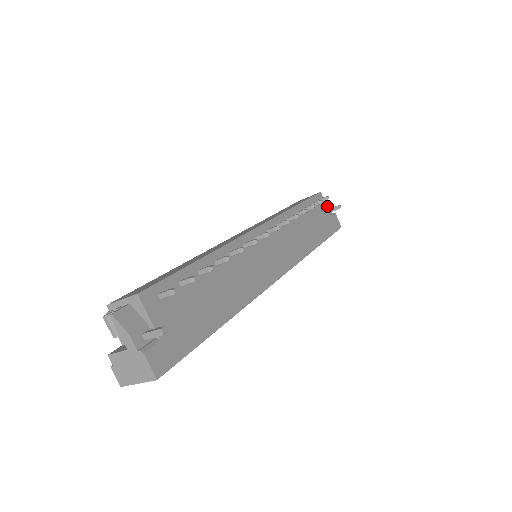
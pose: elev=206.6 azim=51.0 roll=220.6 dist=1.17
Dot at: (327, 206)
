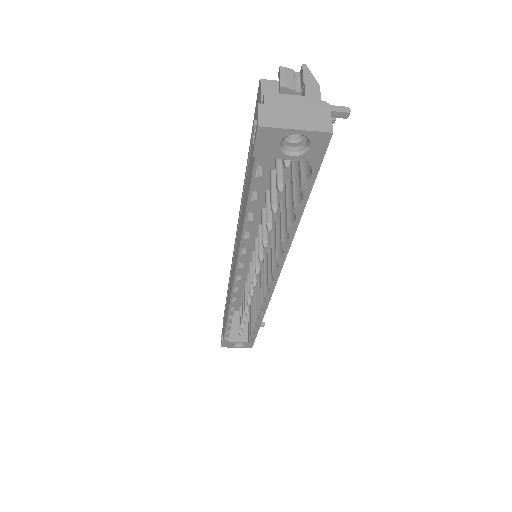
Dot at: occluded
